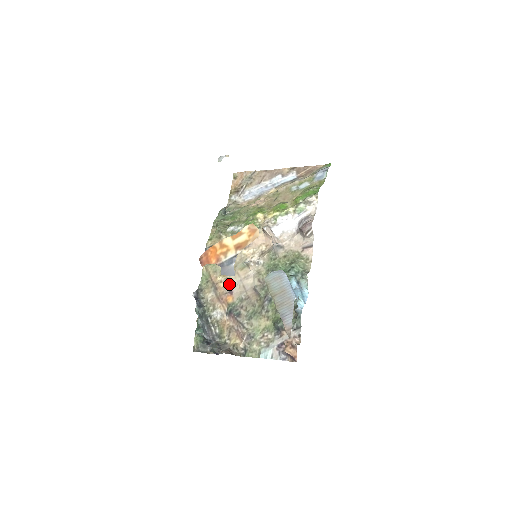
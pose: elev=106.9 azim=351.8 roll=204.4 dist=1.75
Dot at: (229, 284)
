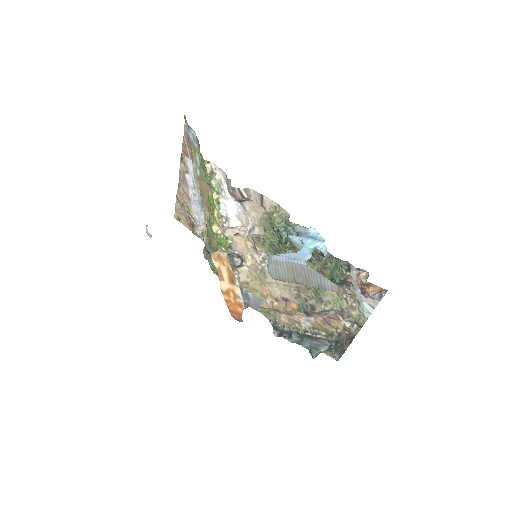
Dot at: (277, 297)
